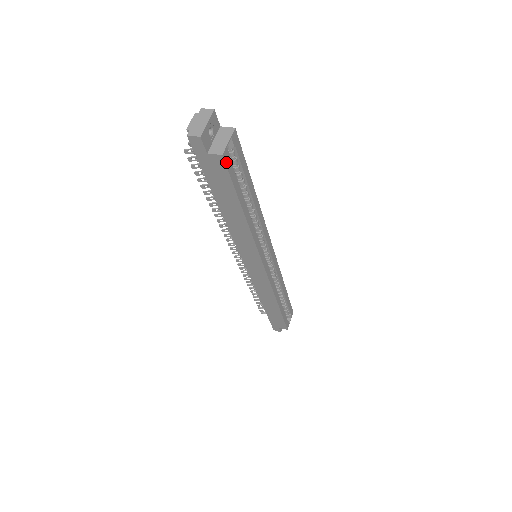
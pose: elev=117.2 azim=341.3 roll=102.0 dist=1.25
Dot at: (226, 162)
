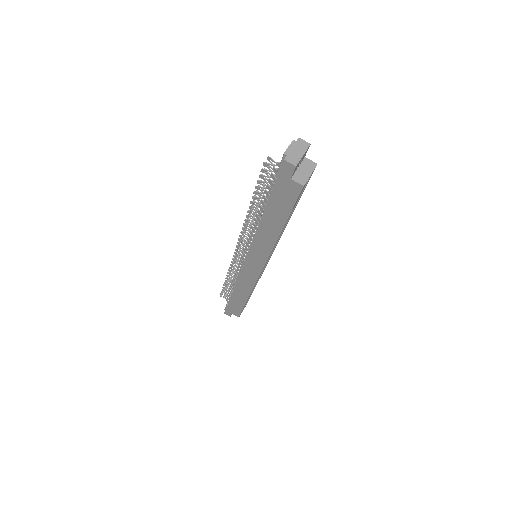
Dot at: (301, 191)
